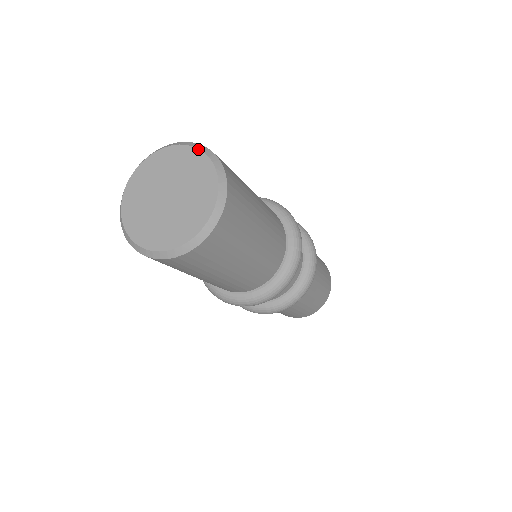
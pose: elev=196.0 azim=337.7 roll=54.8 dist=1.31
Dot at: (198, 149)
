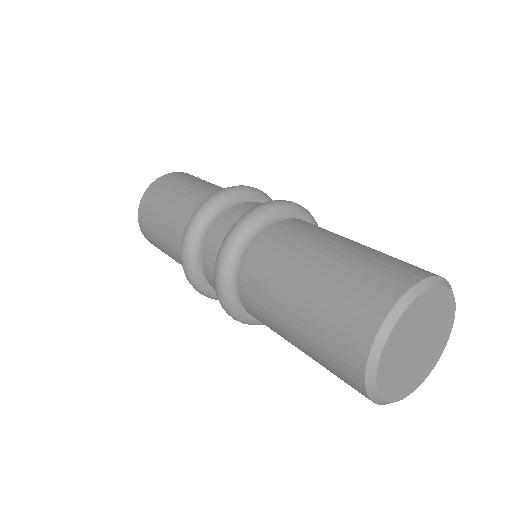
Dot at: occluded
